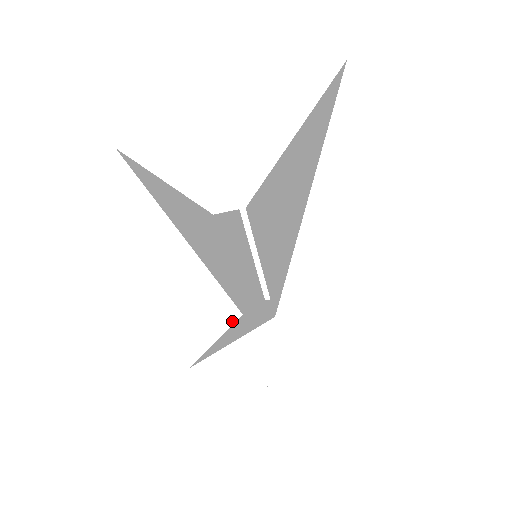
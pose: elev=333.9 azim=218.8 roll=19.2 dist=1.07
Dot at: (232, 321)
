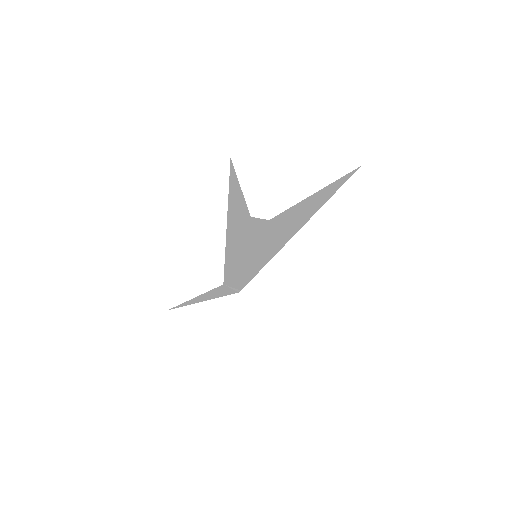
Dot at: (215, 286)
